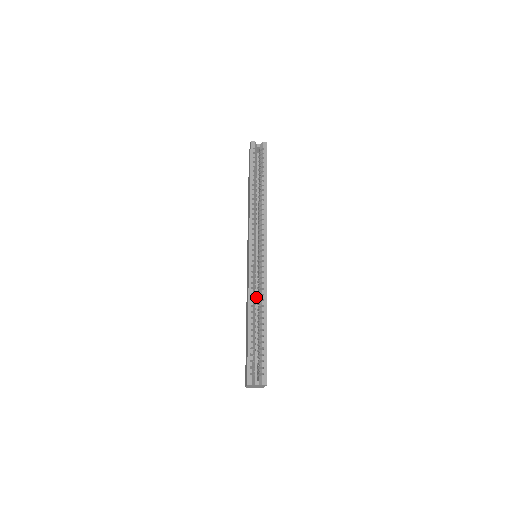
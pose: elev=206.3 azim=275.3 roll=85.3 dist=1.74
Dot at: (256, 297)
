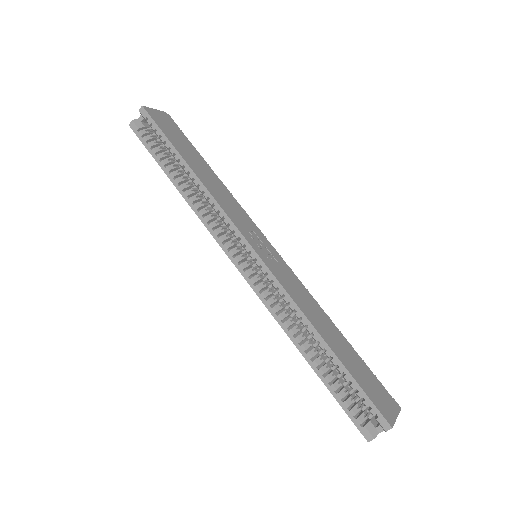
Dot at: occluded
